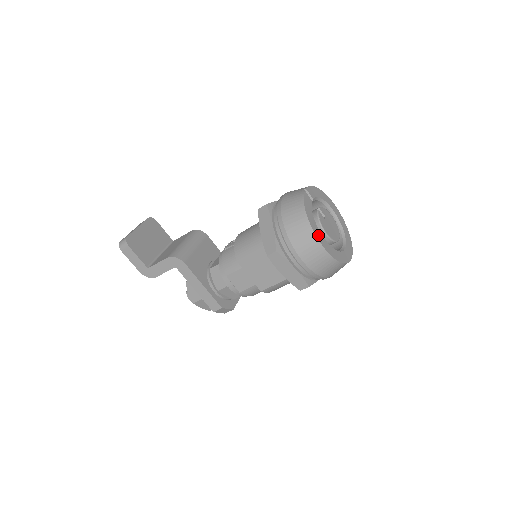
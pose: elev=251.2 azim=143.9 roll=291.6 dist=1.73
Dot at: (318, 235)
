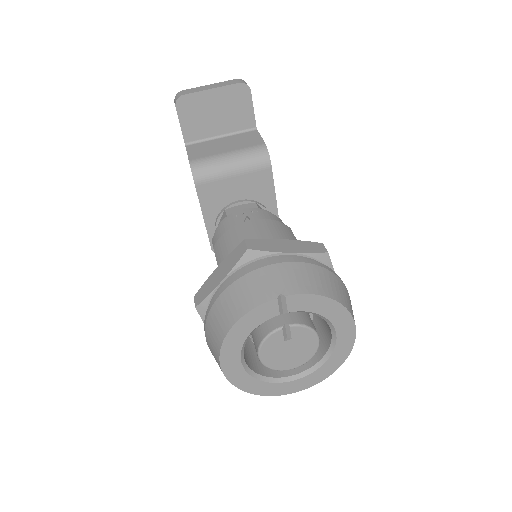
Dot at: (228, 356)
